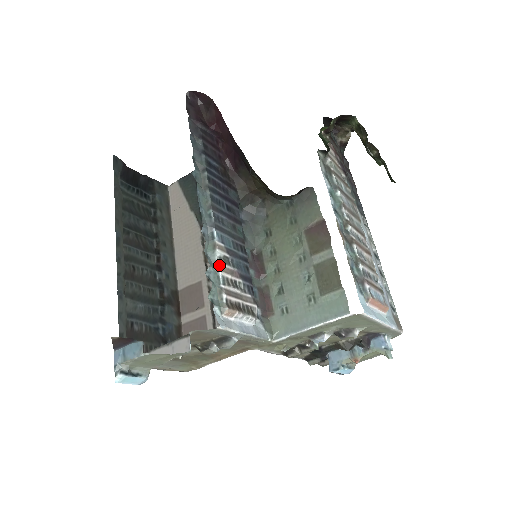
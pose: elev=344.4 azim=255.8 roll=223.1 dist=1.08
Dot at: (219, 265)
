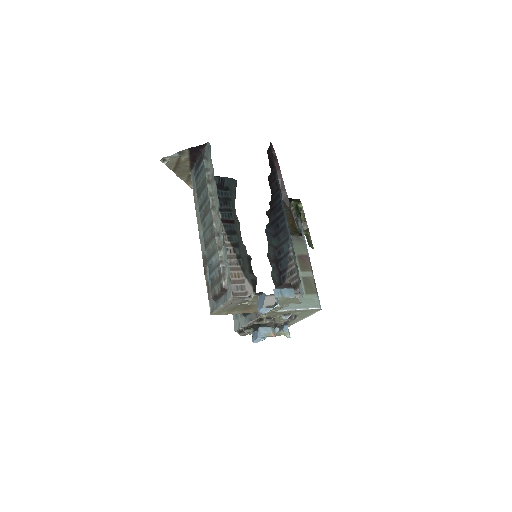
Dot at: occluded
